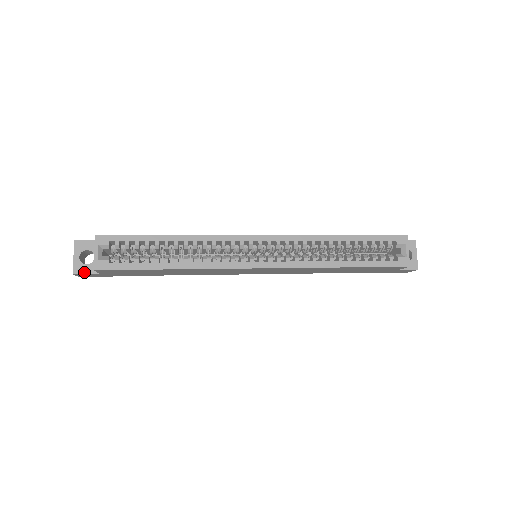
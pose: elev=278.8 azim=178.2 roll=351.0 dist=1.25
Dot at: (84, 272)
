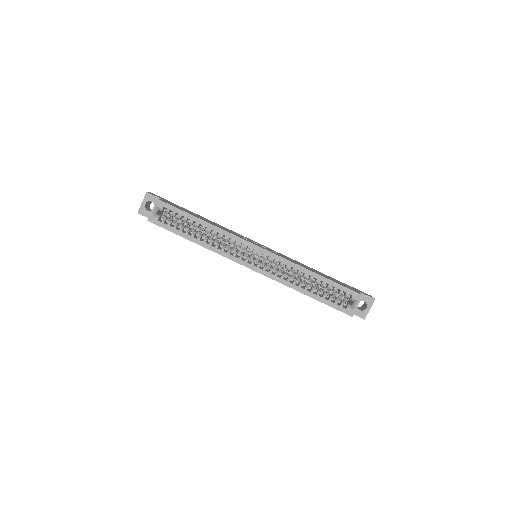
Dot at: (144, 215)
